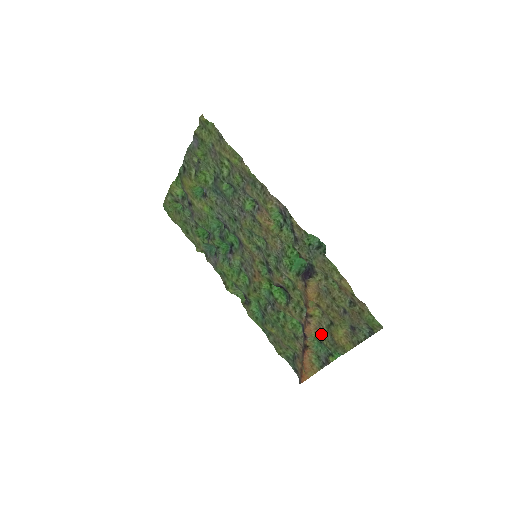
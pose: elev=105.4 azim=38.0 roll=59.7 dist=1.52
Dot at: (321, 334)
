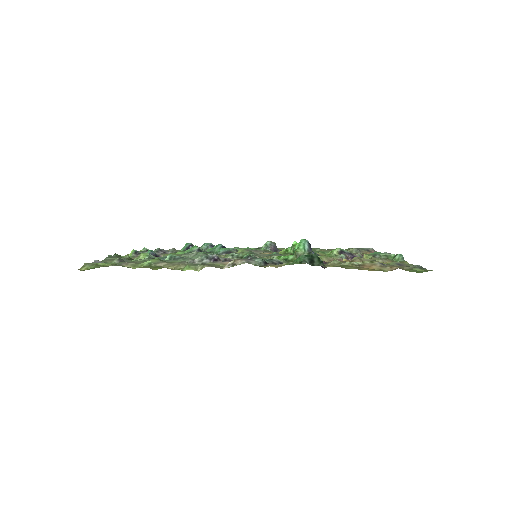
Dot at: (371, 259)
